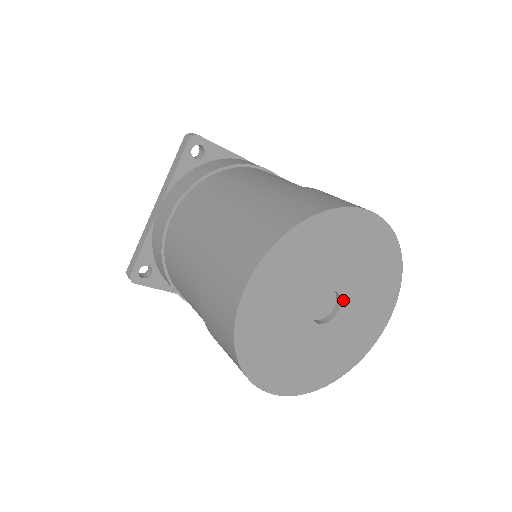
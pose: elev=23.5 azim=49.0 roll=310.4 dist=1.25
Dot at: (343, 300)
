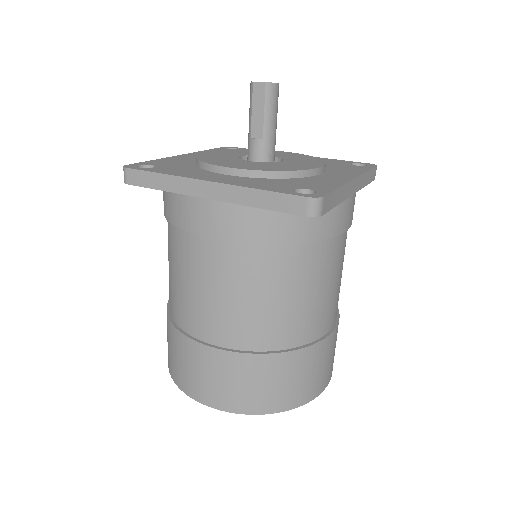
Dot at: occluded
